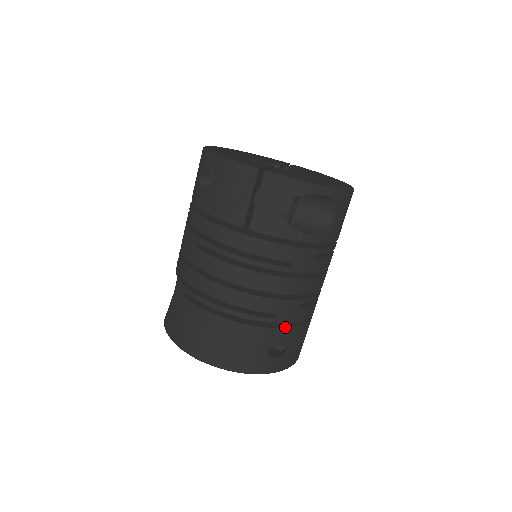
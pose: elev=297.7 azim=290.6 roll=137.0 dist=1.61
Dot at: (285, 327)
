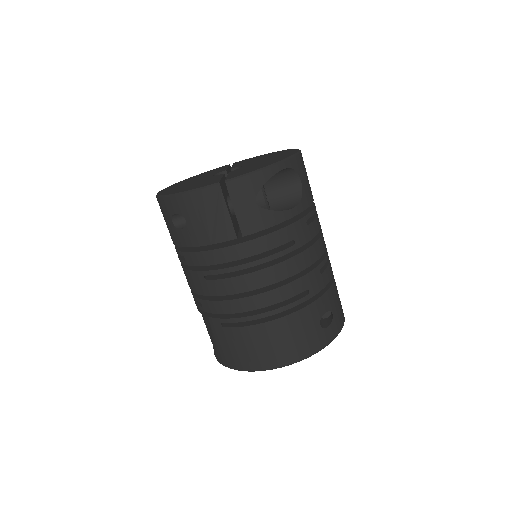
Dot at: (320, 296)
